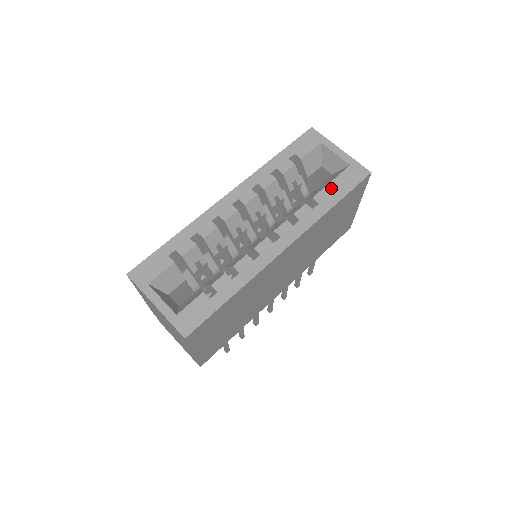
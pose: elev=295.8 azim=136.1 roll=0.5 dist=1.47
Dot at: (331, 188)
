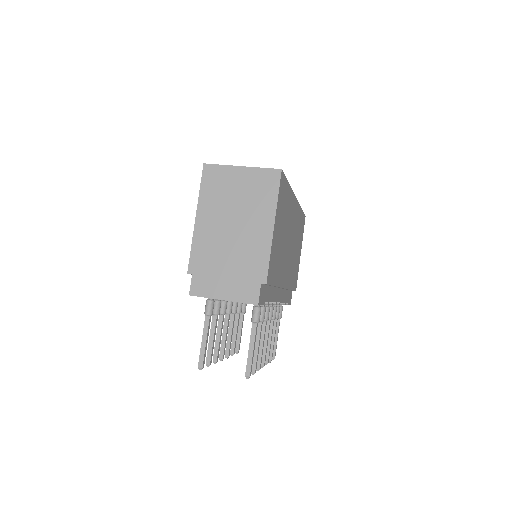
Dot at: occluded
